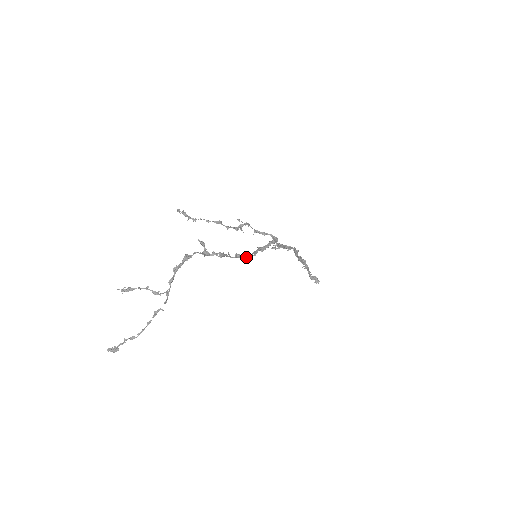
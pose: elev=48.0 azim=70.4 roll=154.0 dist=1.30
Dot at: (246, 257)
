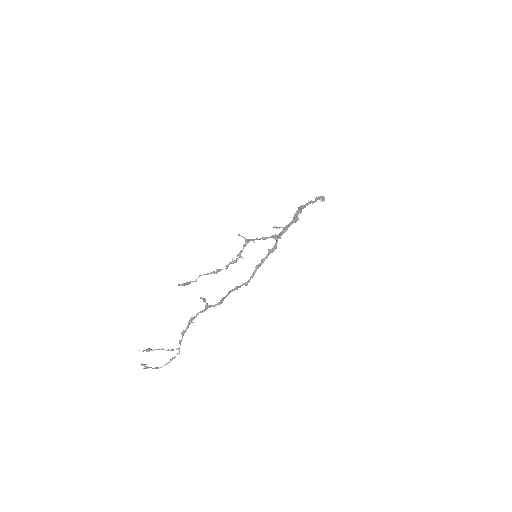
Dot at: (244, 284)
